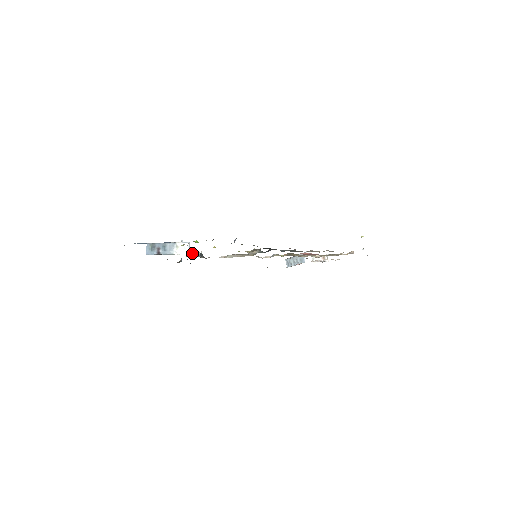
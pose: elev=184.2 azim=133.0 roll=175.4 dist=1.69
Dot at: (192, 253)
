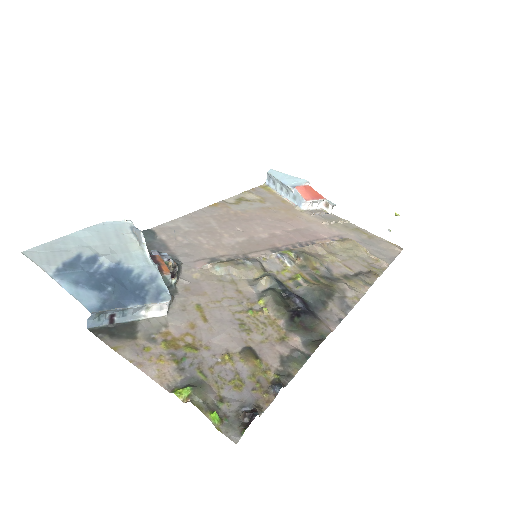
Dot at: (164, 282)
